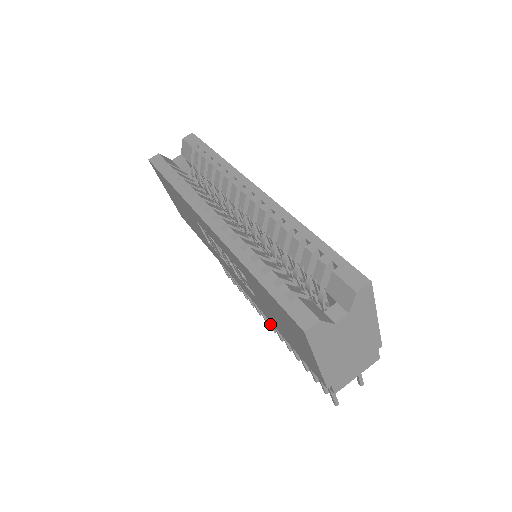
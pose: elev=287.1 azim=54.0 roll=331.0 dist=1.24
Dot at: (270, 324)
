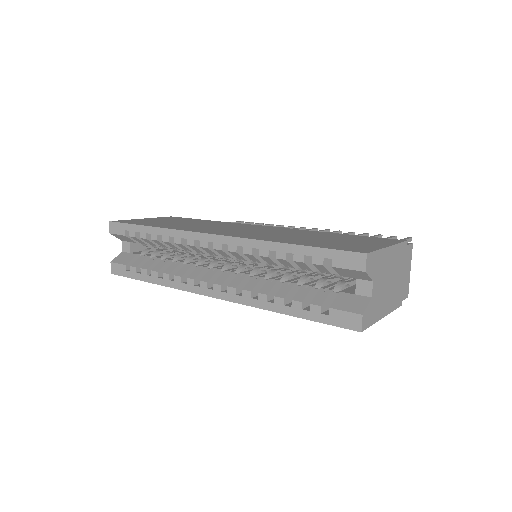
Dot at: occluded
